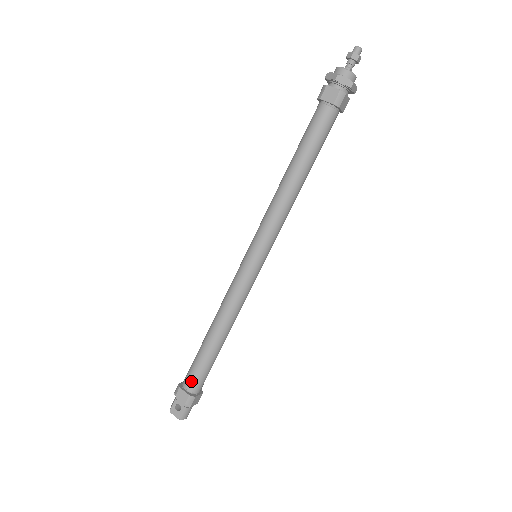
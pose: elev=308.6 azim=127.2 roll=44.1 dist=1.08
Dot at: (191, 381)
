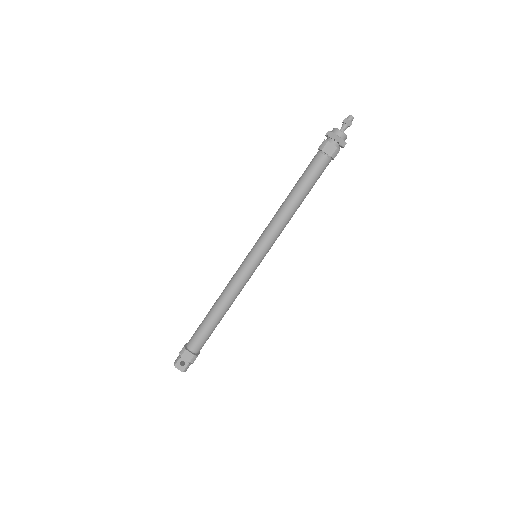
Dot at: (196, 345)
